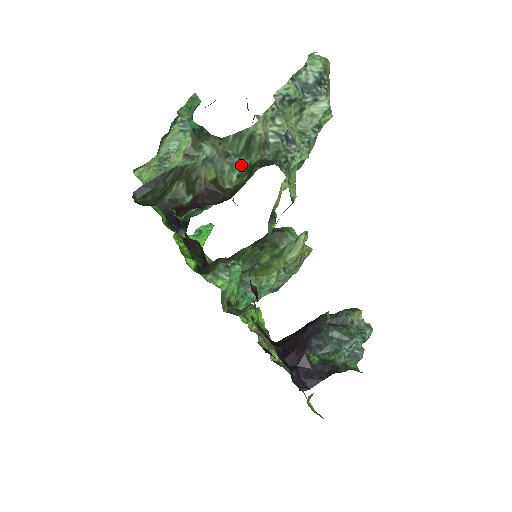
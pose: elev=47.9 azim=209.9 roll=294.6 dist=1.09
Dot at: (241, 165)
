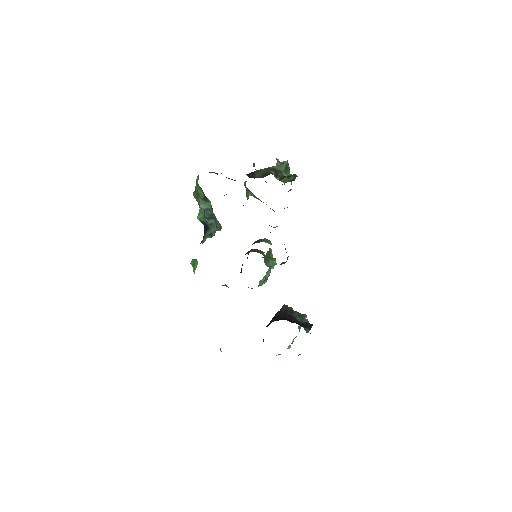
Dot at: occluded
